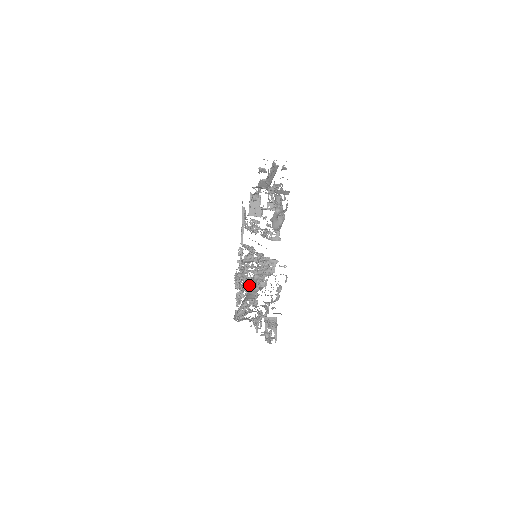
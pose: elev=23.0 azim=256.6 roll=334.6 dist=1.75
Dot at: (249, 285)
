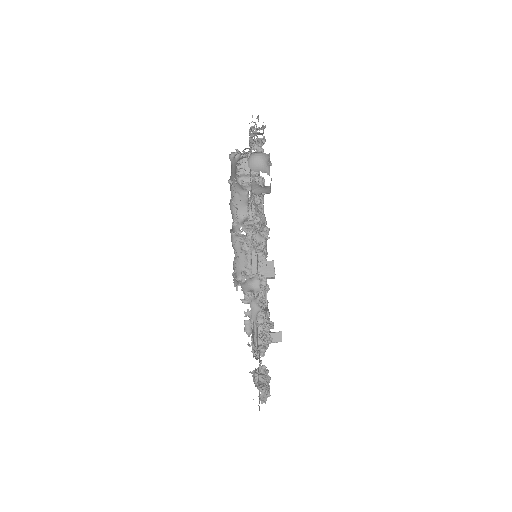
Dot at: (244, 231)
